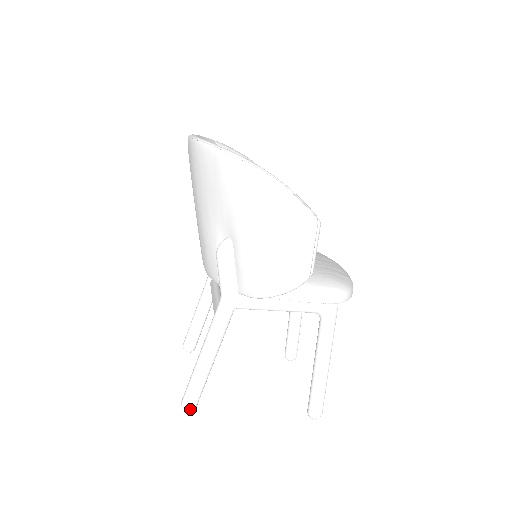
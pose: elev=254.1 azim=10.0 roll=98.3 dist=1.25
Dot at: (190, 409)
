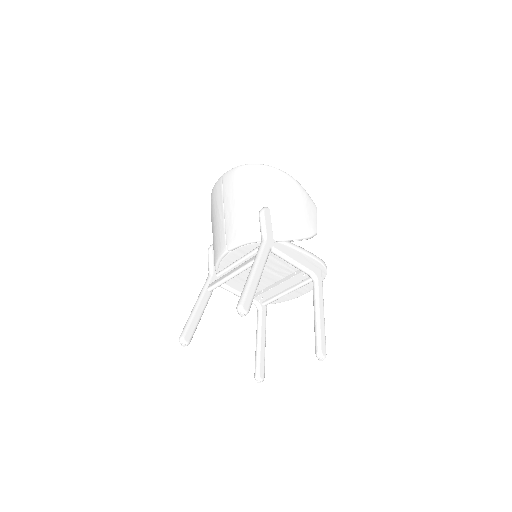
Dot at: (246, 310)
